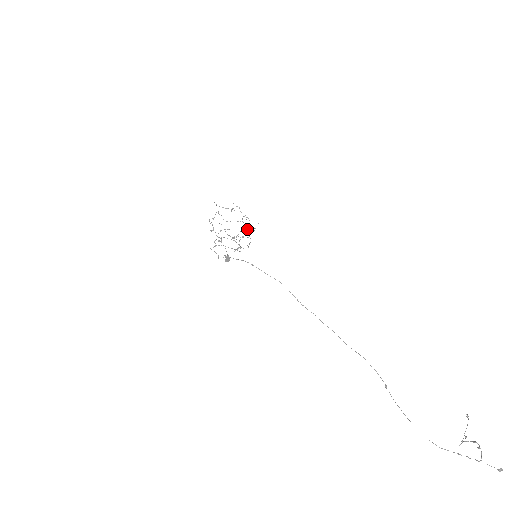
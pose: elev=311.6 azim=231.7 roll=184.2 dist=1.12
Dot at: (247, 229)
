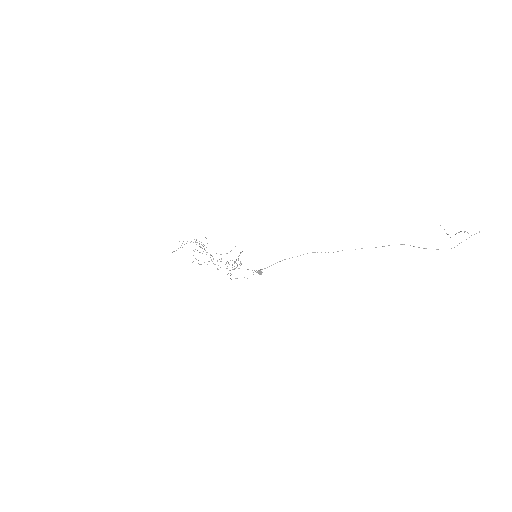
Dot at: occluded
